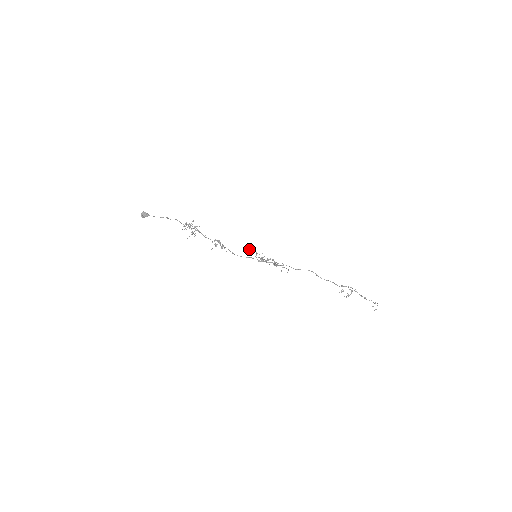
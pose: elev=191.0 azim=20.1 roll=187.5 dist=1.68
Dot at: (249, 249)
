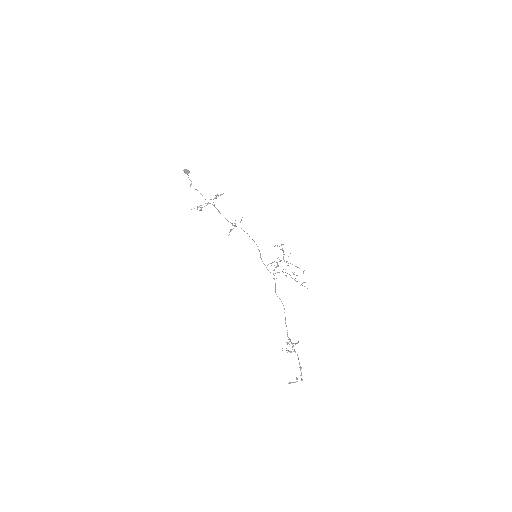
Dot at: (277, 245)
